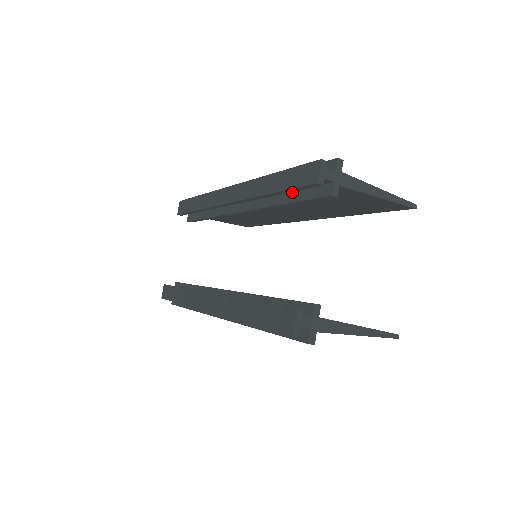
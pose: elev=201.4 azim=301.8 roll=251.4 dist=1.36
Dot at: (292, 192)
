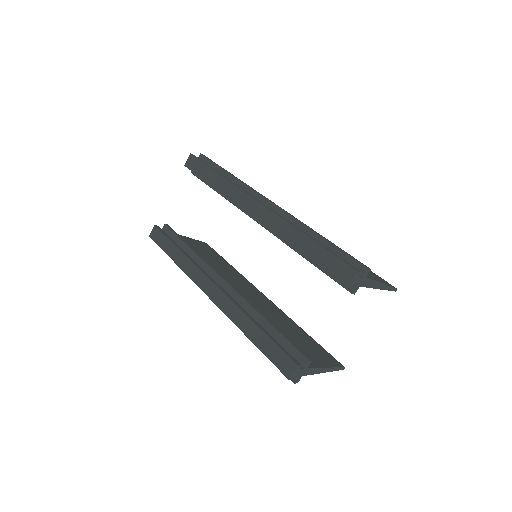
Dot at: occluded
